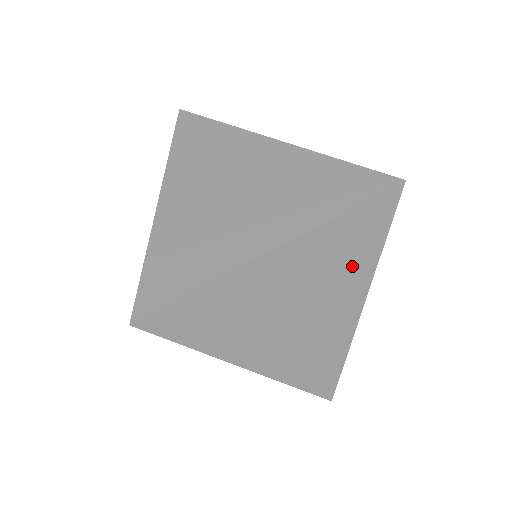
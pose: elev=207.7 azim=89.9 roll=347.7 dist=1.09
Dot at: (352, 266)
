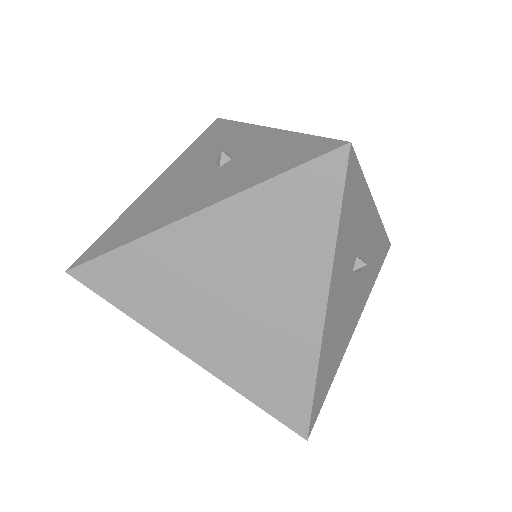
Dot at: (297, 250)
